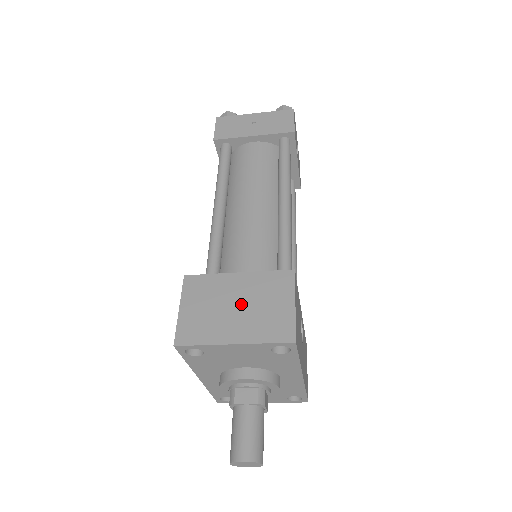
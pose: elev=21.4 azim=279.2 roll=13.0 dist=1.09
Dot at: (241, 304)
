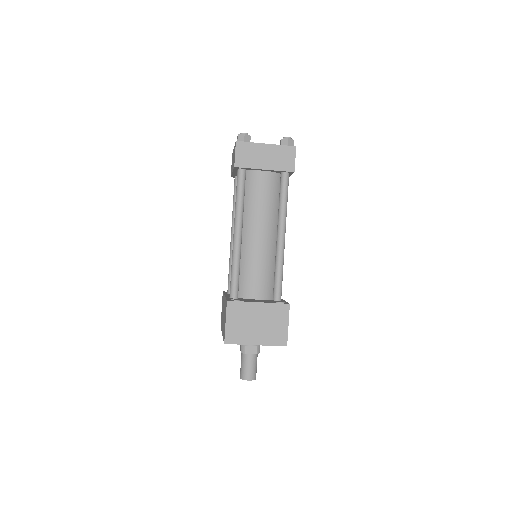
Dot at: (260, 323)
